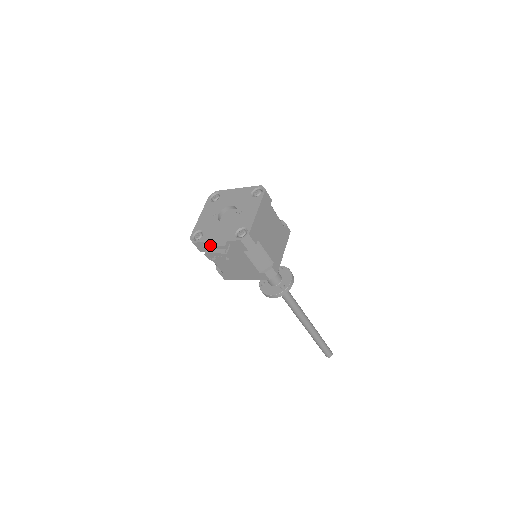
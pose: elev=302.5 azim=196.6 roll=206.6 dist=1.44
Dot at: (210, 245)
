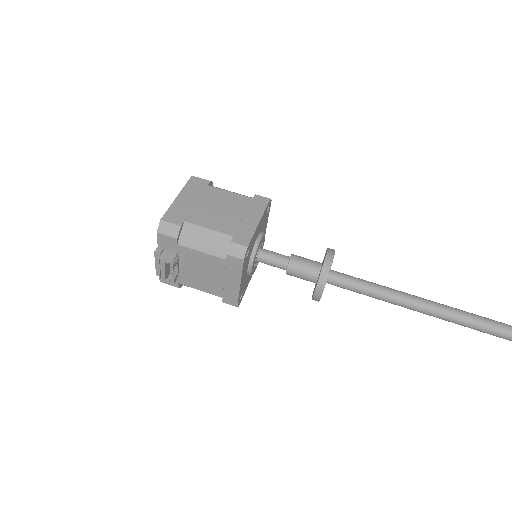
Dot at: (156, 266)
